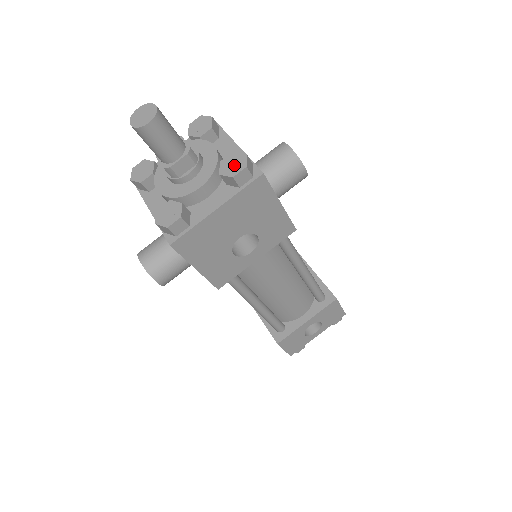
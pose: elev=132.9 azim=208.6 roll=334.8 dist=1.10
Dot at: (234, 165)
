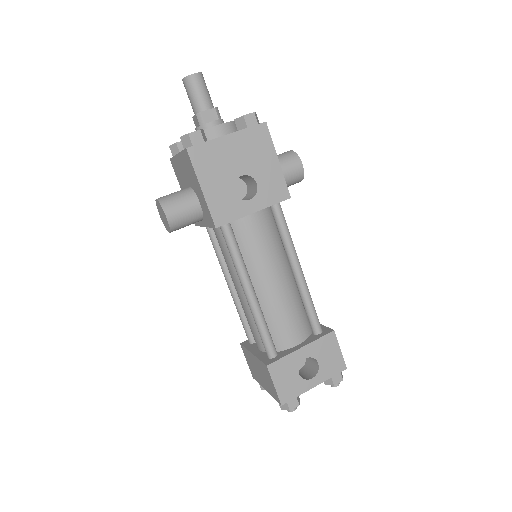
Dot at: occluded
